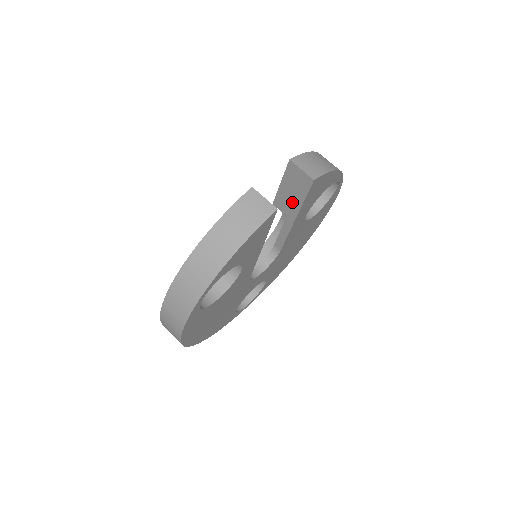
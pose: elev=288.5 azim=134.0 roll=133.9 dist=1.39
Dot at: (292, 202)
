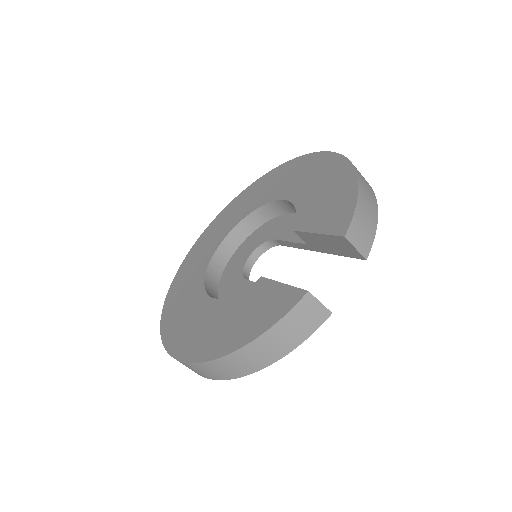
Dot at: (323, 246)
